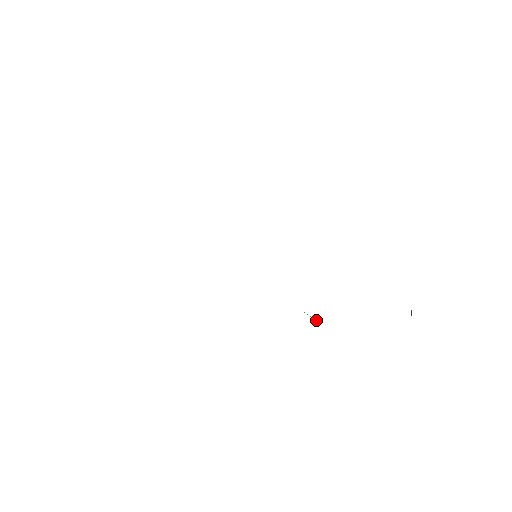
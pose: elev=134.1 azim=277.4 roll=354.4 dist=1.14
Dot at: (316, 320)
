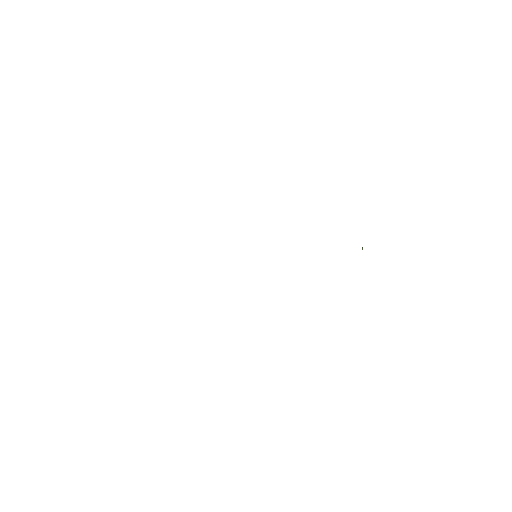
Dot at: occluded
